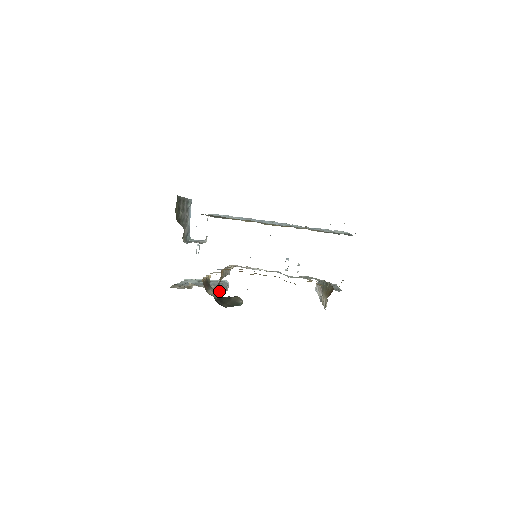
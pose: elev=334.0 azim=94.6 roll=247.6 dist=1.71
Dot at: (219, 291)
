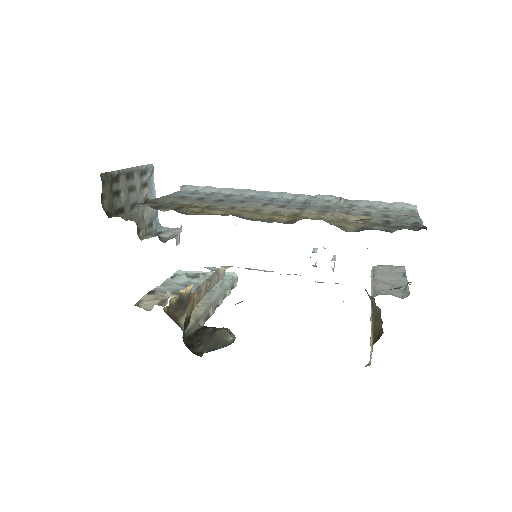
Dot at: (206, 309)
